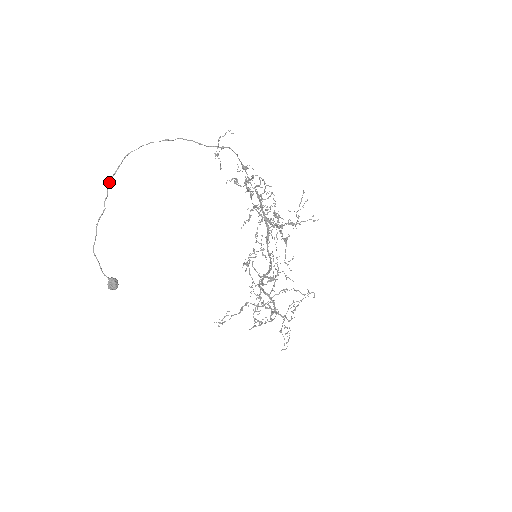
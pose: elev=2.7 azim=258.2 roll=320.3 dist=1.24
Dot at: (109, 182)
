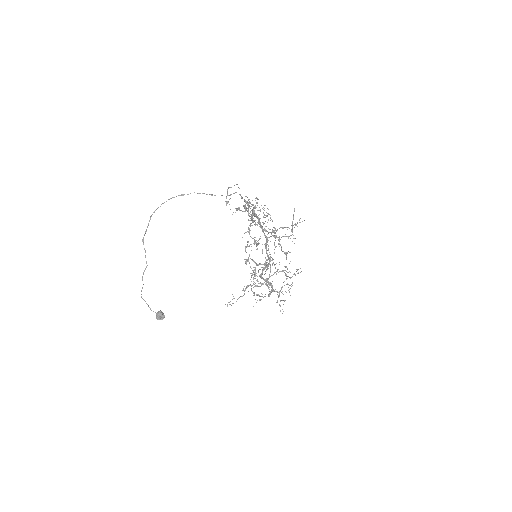
Dot at: (143, 240)
